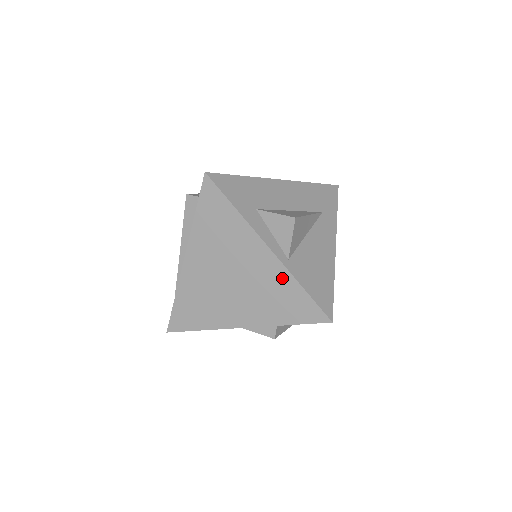
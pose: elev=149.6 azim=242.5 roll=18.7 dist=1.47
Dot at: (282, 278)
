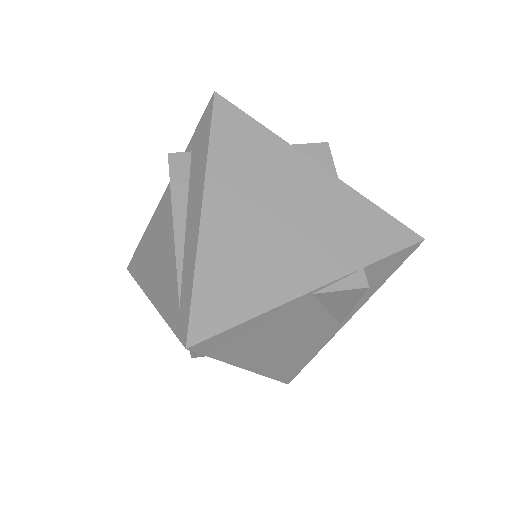
Dot at: (347, 199)
